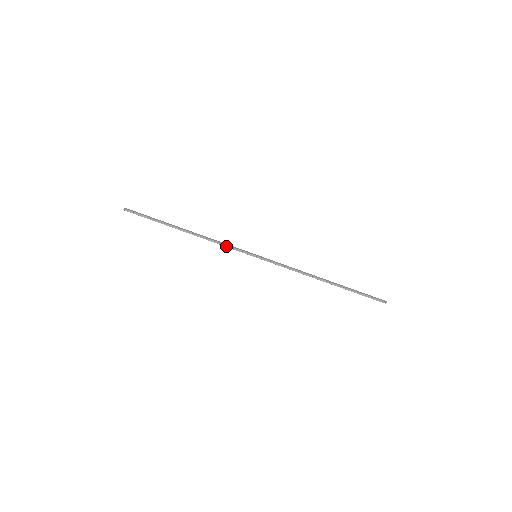
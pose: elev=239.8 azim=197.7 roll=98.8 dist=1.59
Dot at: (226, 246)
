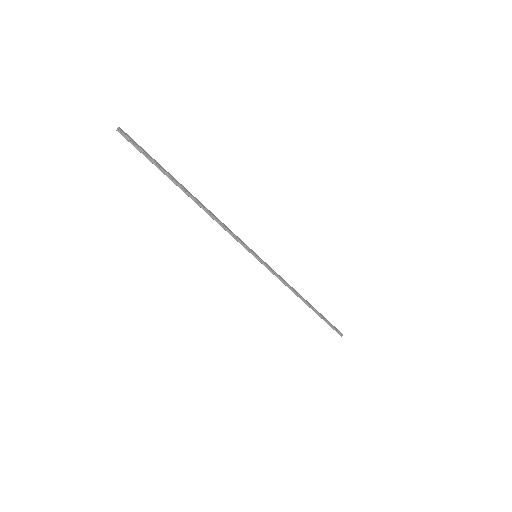
Dot at: (230, 234)
